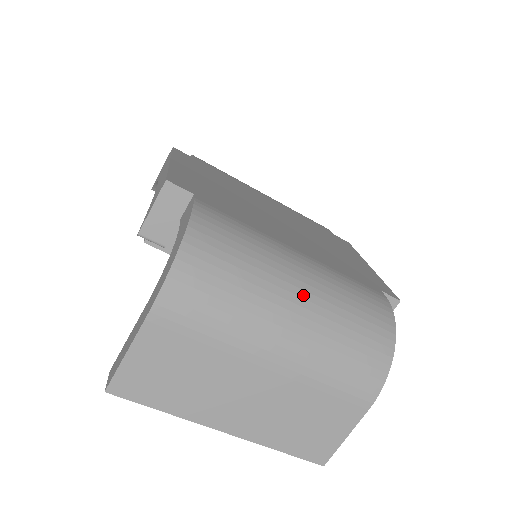
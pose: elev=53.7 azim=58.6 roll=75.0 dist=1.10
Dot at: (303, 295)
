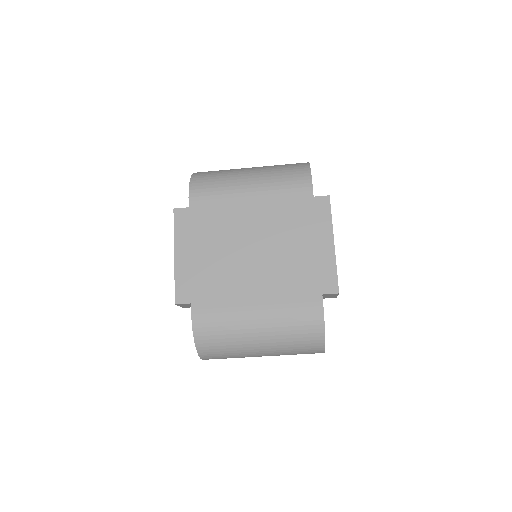
Dot at: (262, 339)
